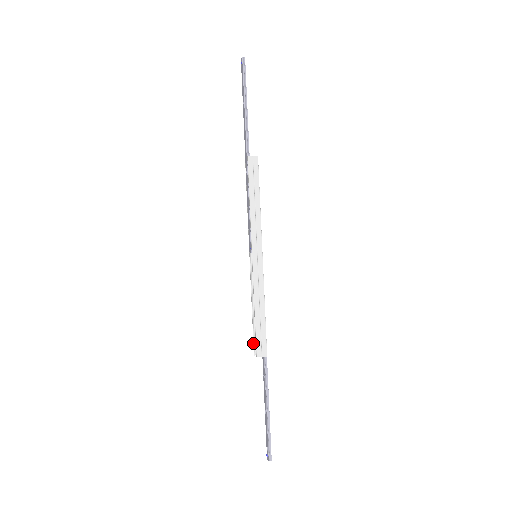
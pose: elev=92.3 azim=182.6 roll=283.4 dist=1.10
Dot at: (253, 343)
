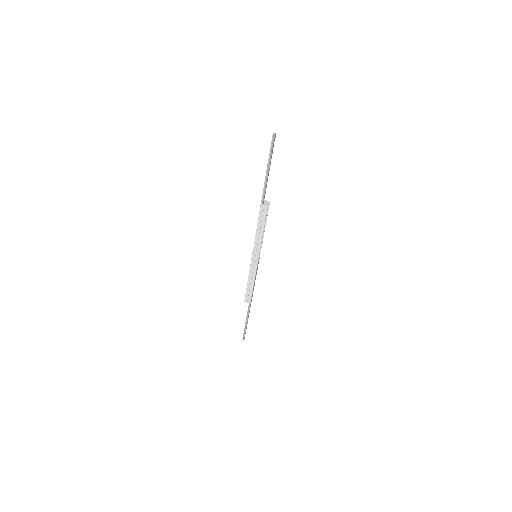
Dot at: occluded
